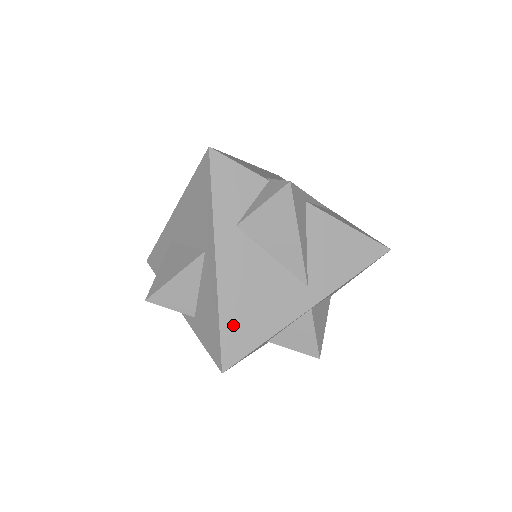
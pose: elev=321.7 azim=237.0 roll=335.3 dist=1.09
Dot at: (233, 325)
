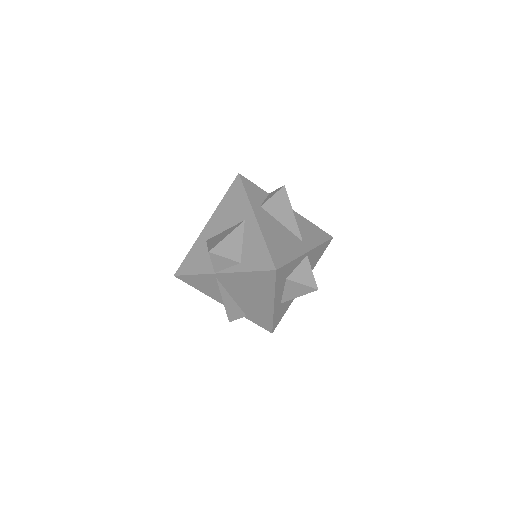
Dot at: (274, 248)
